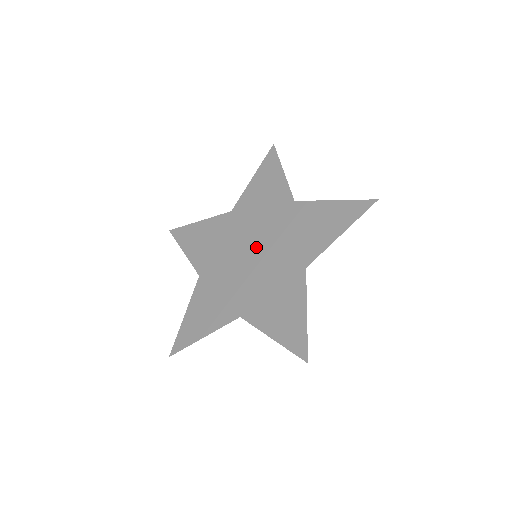
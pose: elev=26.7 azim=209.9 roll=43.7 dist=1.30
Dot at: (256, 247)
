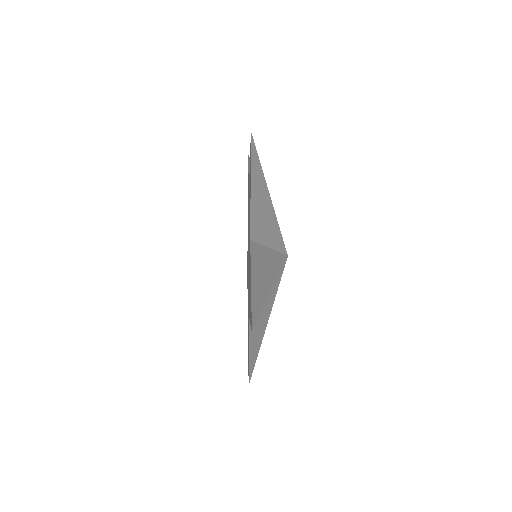
Dot at: occluded
